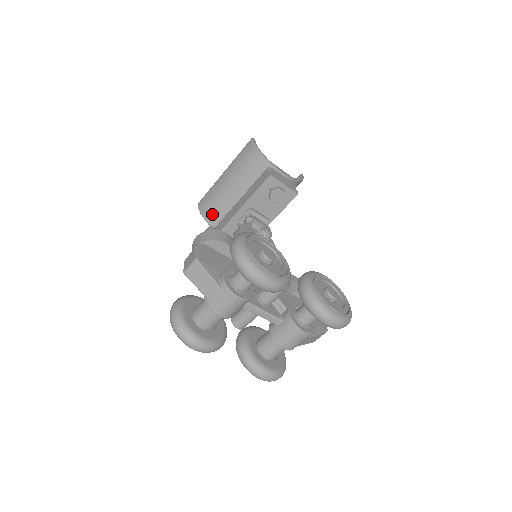
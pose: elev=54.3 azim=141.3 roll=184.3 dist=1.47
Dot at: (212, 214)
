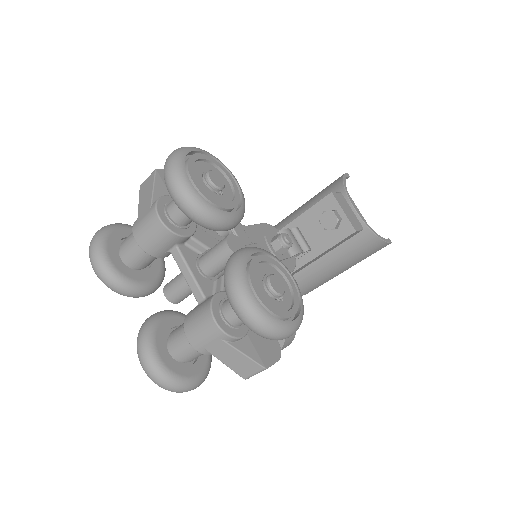
Dot at: occluded
